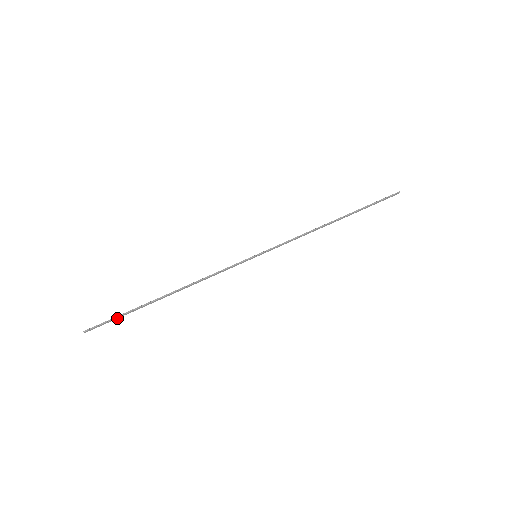
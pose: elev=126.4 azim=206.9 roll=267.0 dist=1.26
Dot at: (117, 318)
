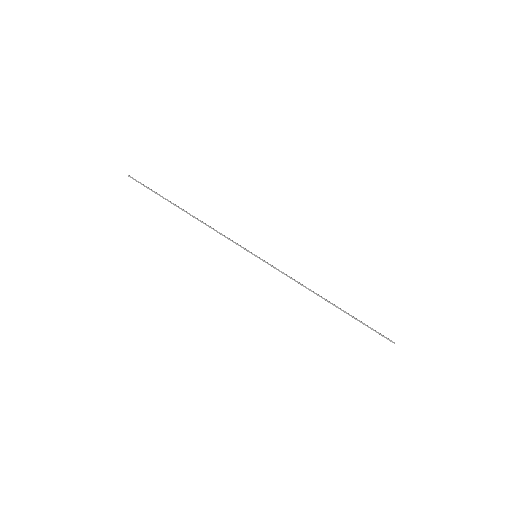
Dot at: occluded
